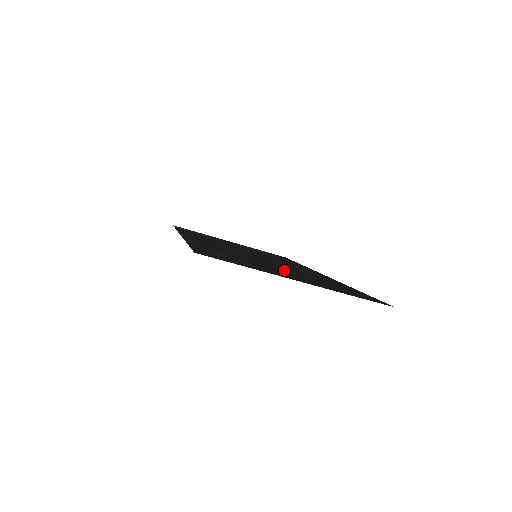
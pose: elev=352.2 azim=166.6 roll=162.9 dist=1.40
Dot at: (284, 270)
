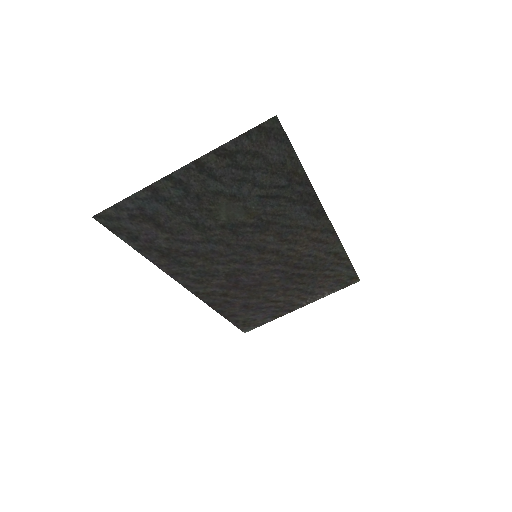
Dot at: (222, 209)
